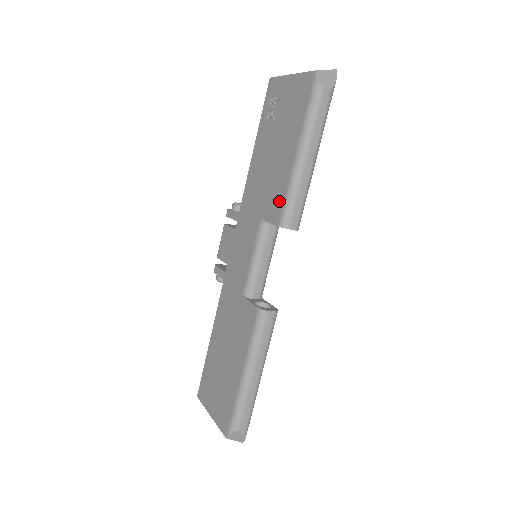
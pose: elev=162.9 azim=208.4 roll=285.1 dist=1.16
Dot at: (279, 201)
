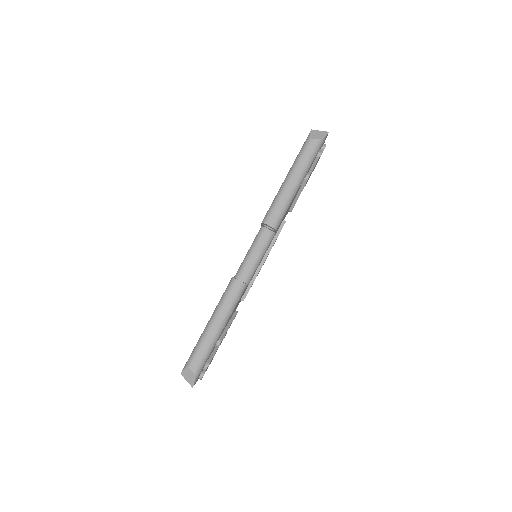
Dot at: occluded
